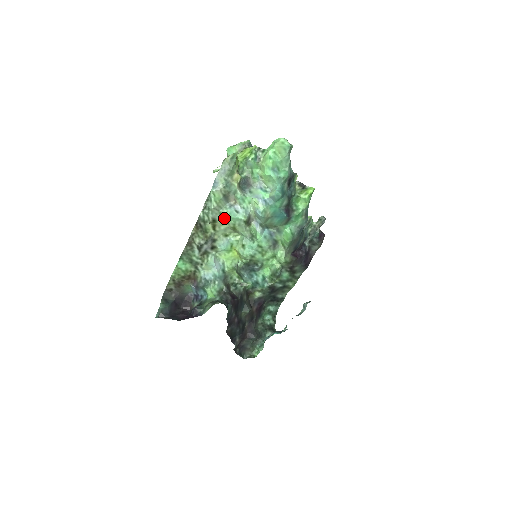
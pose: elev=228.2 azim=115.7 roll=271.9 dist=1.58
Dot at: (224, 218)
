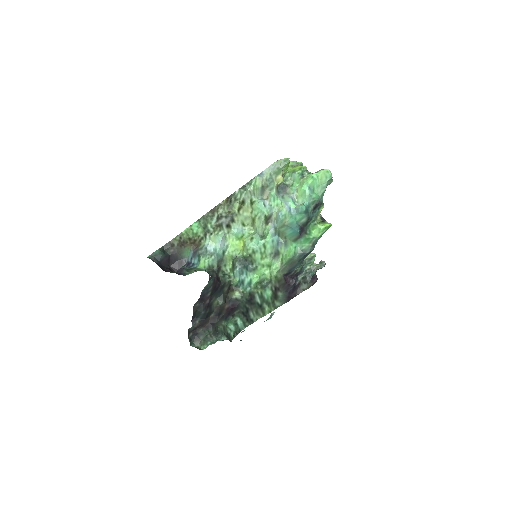
Dot at: (251, 206)
